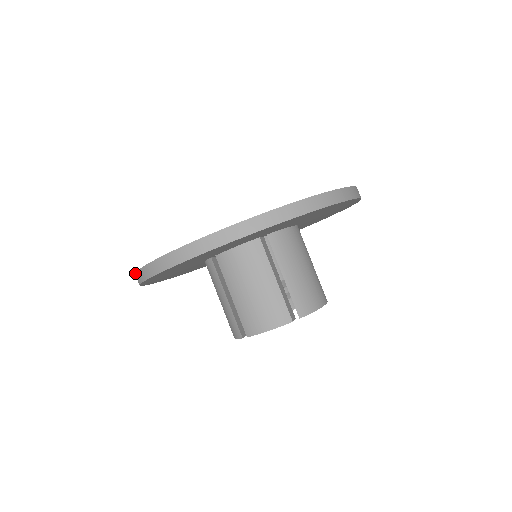
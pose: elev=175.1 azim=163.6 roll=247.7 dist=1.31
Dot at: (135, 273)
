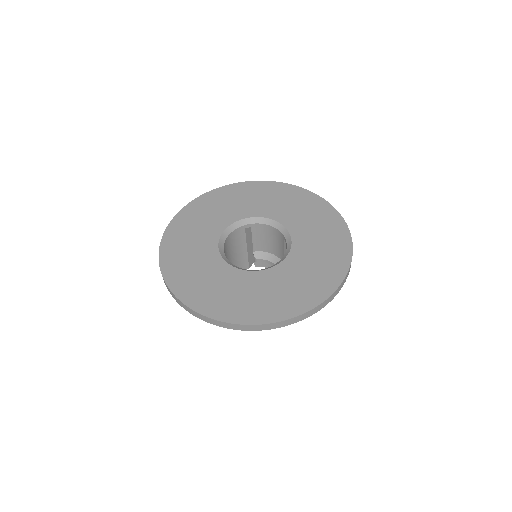
Dot at: occluded
